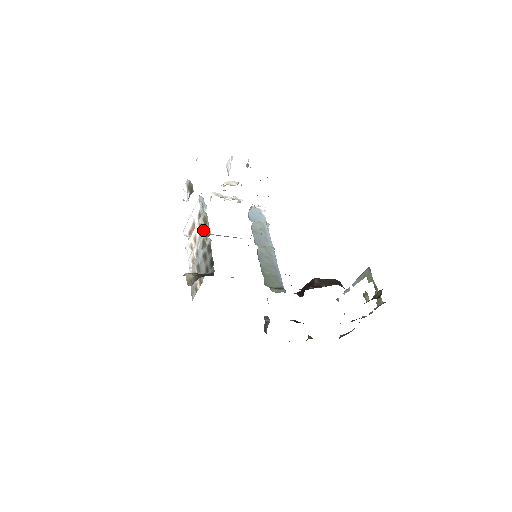
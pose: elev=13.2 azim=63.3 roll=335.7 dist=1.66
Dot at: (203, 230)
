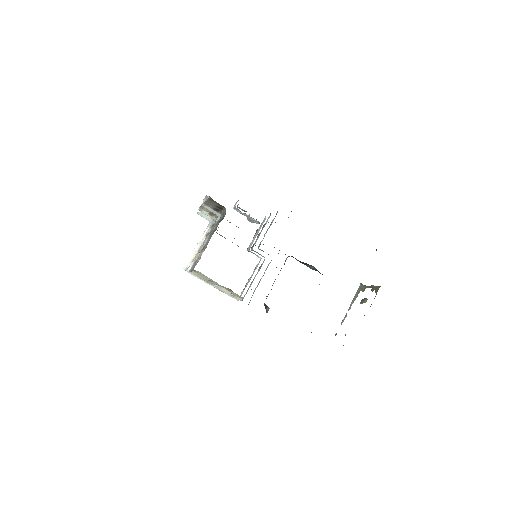
Dot at: (211, 230)
